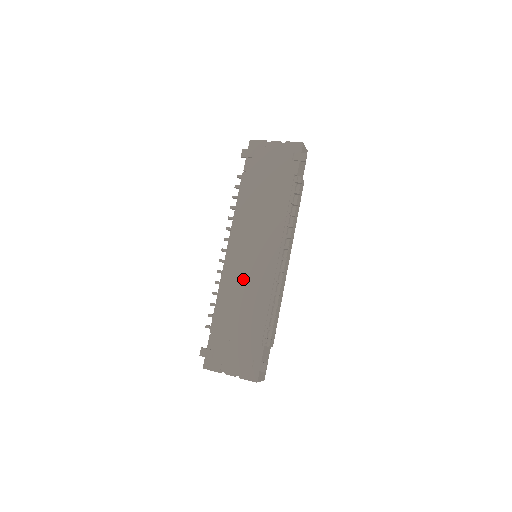
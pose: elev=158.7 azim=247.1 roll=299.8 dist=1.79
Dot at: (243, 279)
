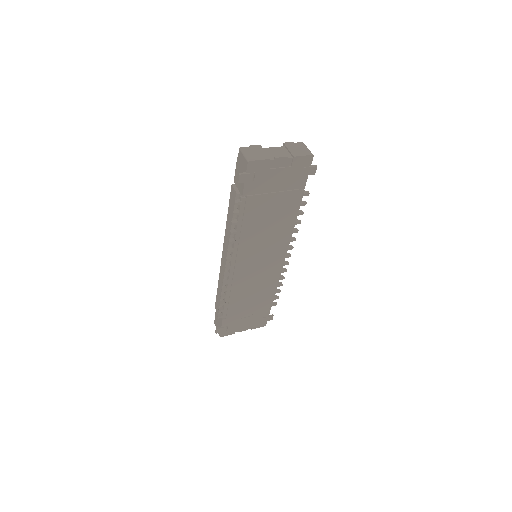
Dot at: (251, 281)
